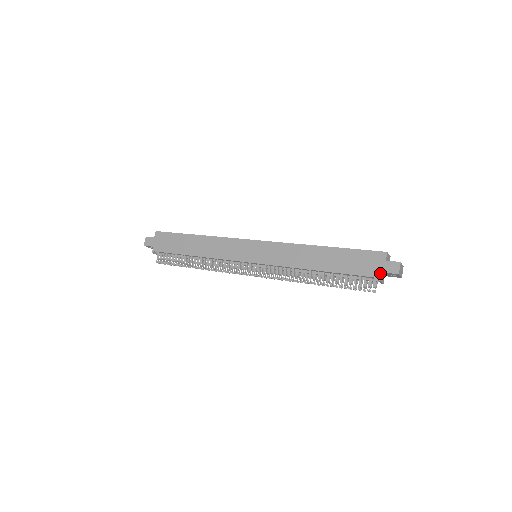
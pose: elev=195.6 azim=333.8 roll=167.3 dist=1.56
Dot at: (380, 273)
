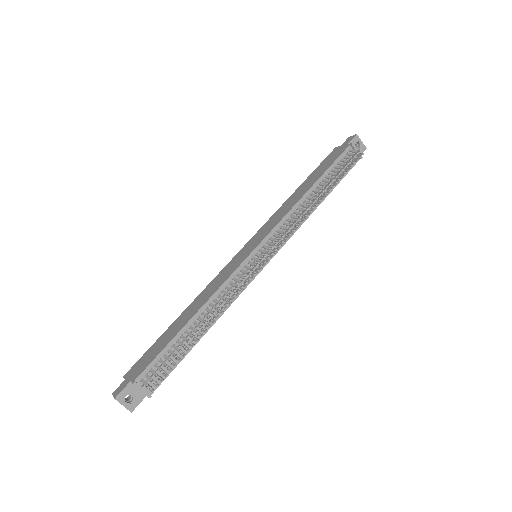
Dot at: (347, 145)
